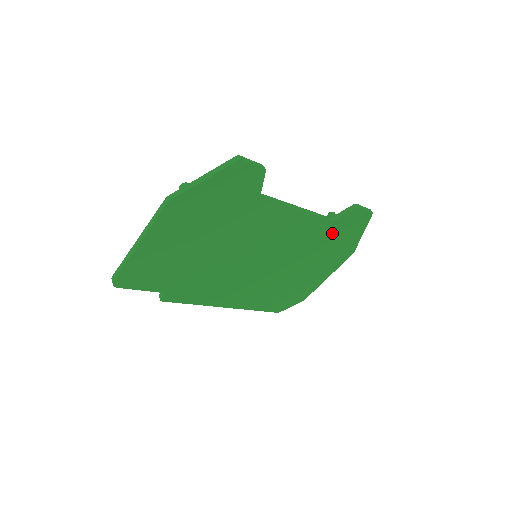
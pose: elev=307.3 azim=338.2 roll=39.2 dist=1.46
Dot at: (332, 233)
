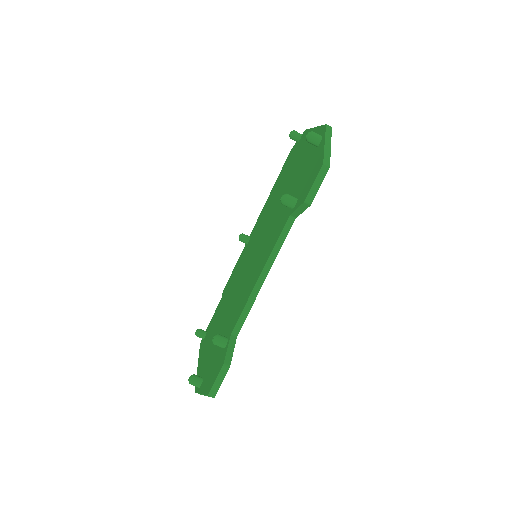
Dot at: occluded
